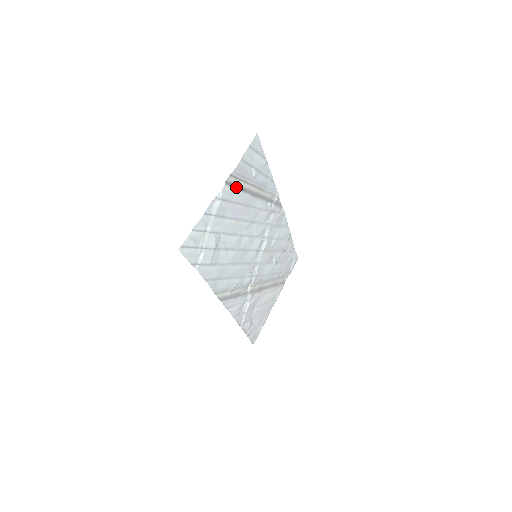
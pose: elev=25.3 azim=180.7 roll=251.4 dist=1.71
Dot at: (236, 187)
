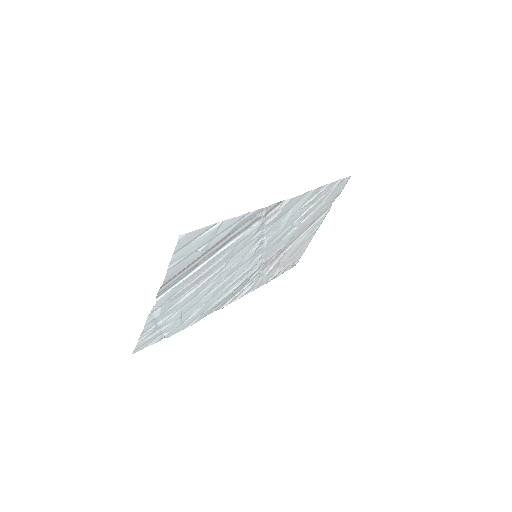
Dot at: (178, 280)
